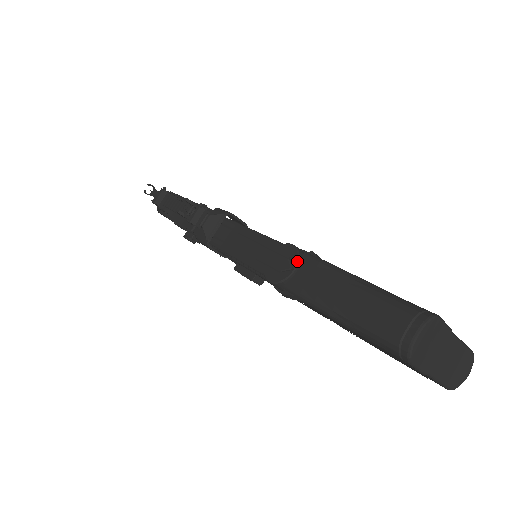
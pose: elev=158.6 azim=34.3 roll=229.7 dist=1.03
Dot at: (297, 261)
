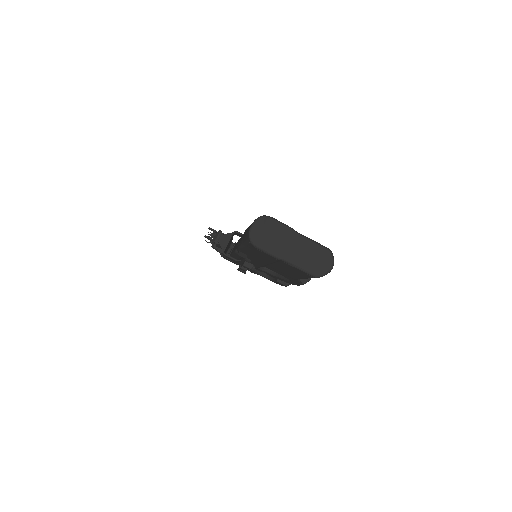
Dot at: occluded
